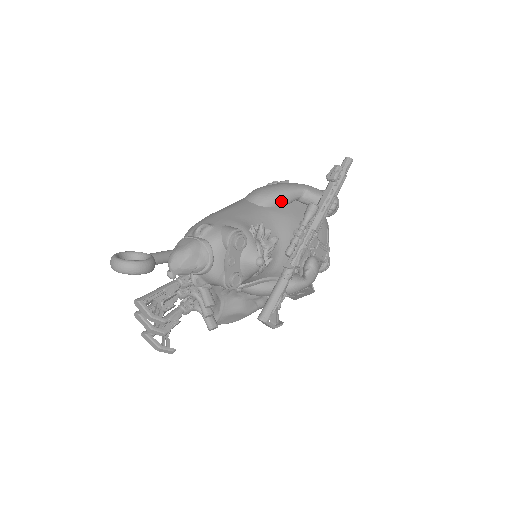
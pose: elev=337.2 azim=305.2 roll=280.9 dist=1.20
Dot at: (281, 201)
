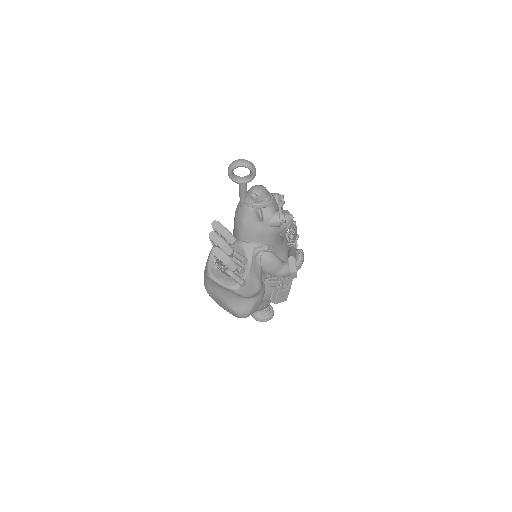
Dot at: occluded
